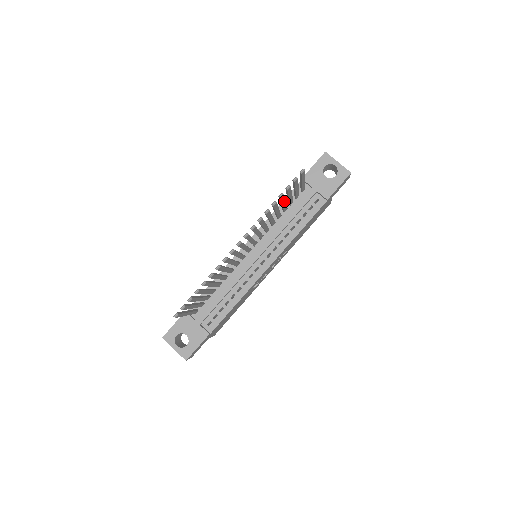
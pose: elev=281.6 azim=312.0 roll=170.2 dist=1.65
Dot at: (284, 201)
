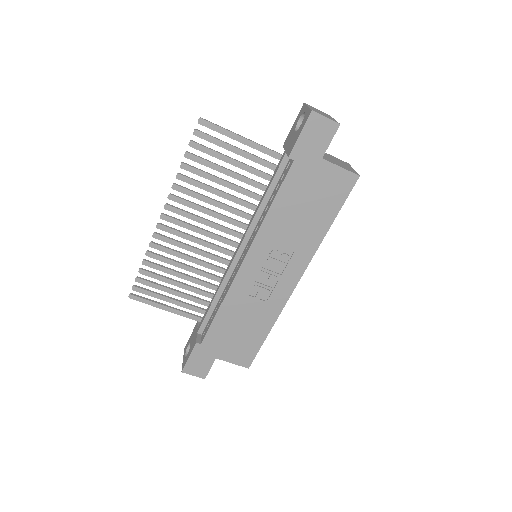
Dot at: (220, 168)
